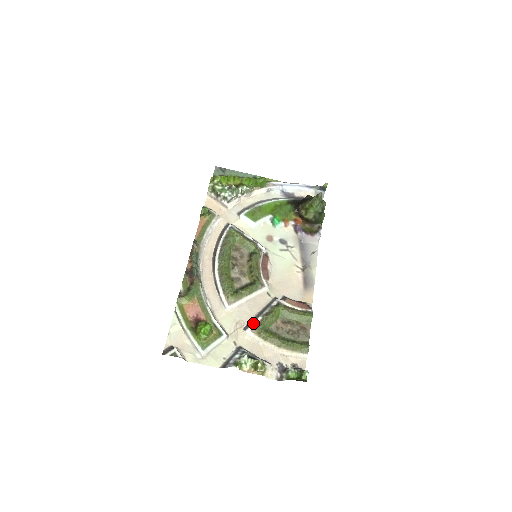
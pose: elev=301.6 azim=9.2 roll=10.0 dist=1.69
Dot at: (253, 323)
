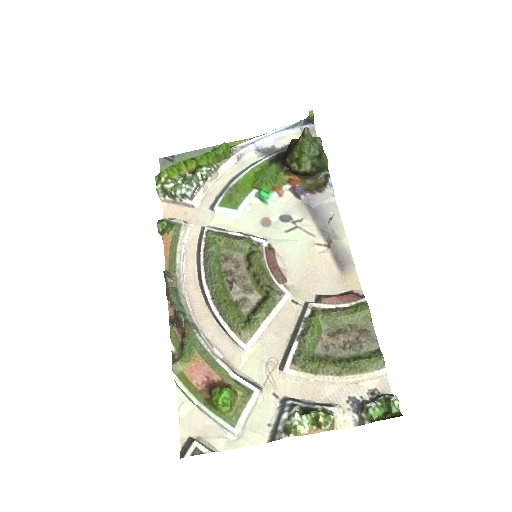
Dot at: (289, 355)
